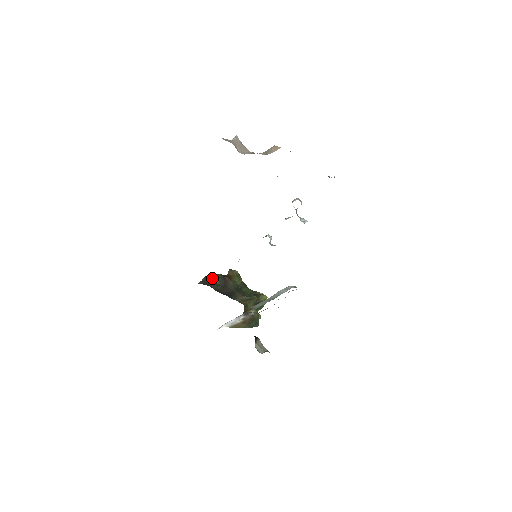
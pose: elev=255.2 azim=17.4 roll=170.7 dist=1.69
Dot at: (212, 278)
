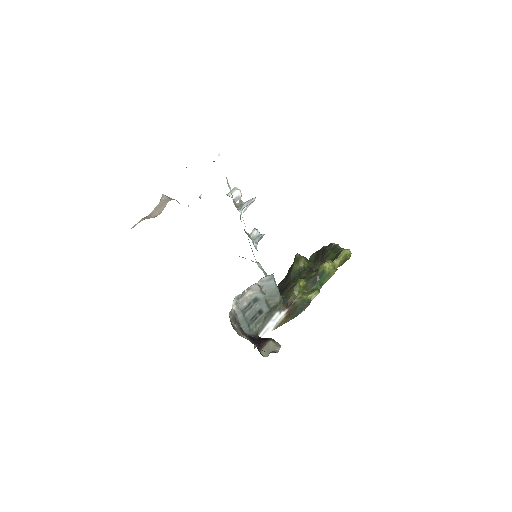
Dot at: occluded
